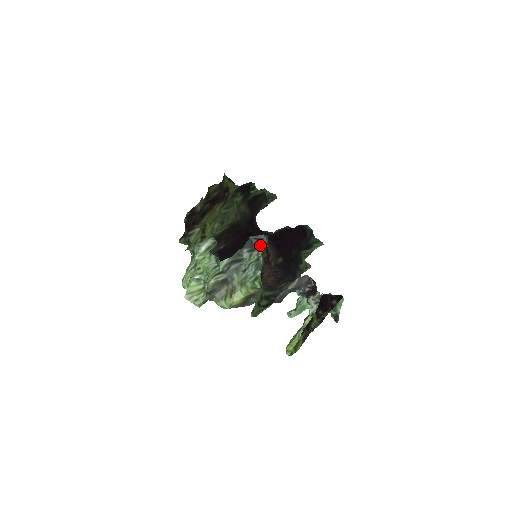
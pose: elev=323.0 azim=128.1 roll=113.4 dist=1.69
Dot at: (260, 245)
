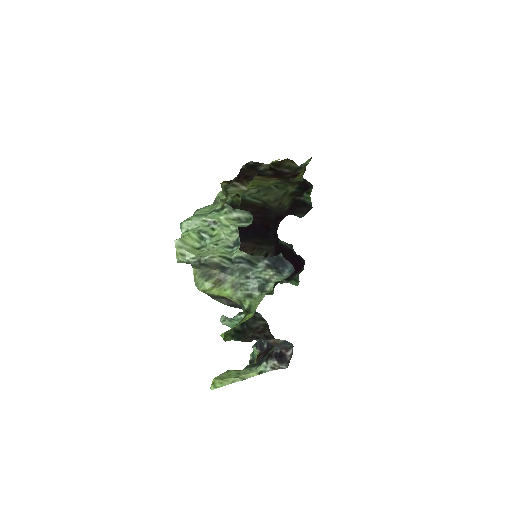
Dot at: (280, 268)
